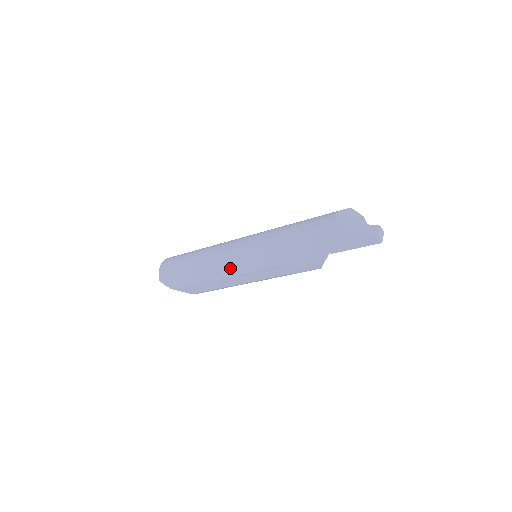
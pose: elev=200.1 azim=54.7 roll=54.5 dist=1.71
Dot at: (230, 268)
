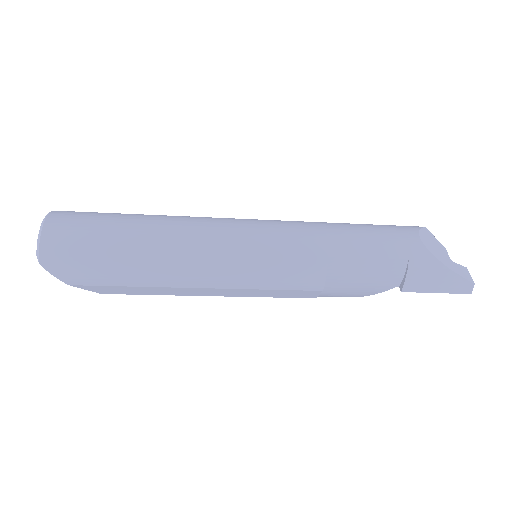
Dot at: (226, 277)
